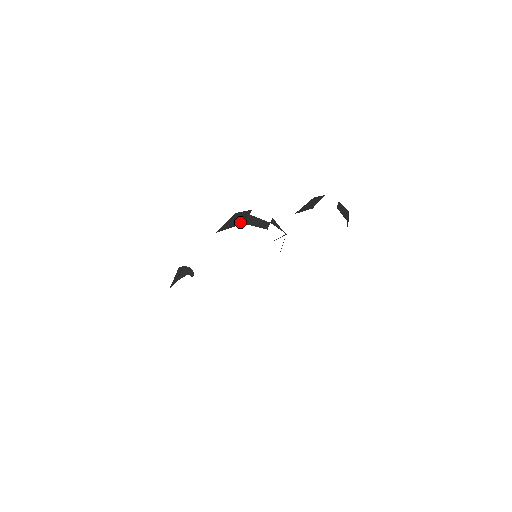
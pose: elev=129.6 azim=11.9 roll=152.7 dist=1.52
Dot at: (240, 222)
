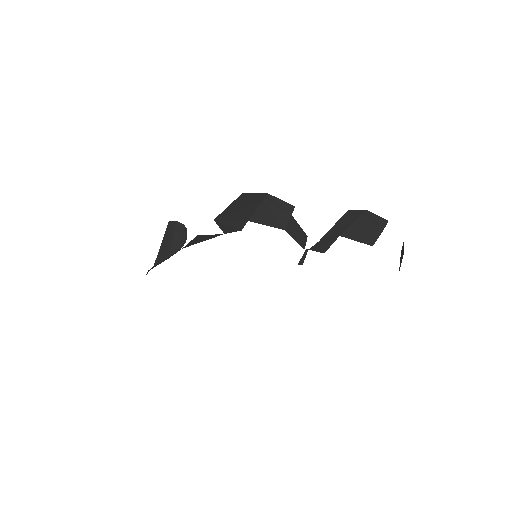
Dot at: (279, 222)
